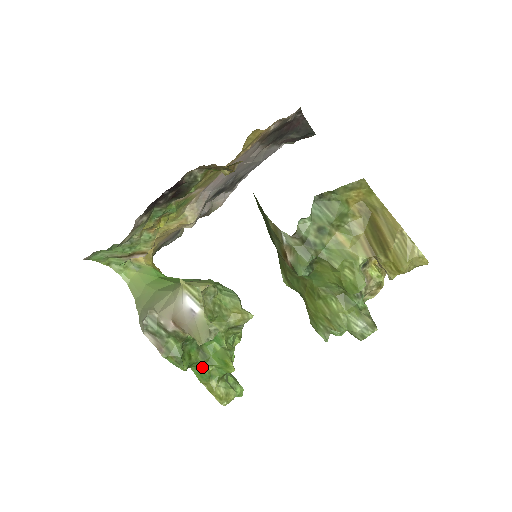
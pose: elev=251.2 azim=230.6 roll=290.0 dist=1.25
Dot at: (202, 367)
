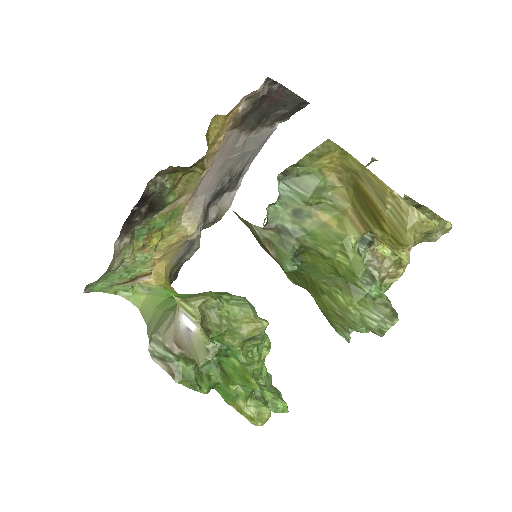
Dot at: (225, 387)
